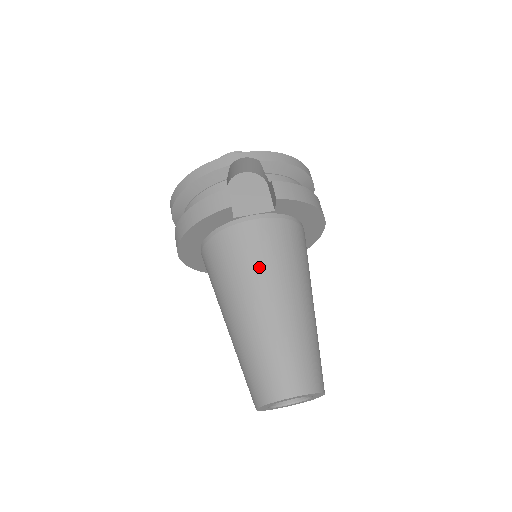
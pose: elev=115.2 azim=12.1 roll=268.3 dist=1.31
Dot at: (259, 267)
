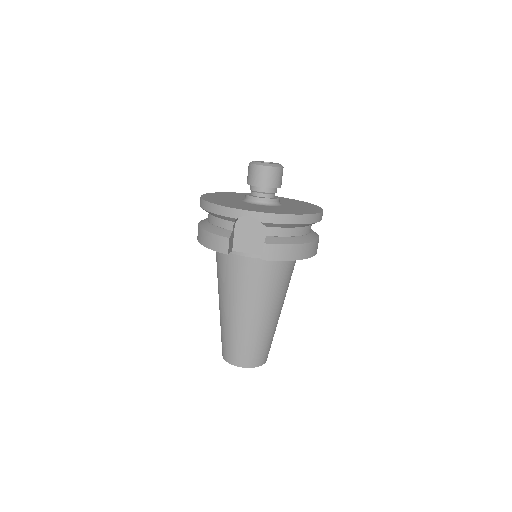
Dot at: (241, 290)
